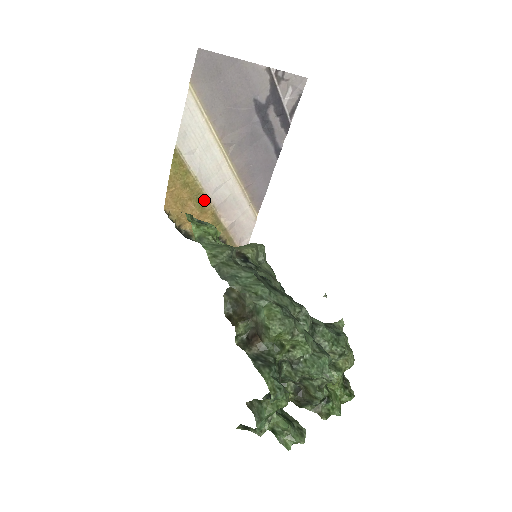
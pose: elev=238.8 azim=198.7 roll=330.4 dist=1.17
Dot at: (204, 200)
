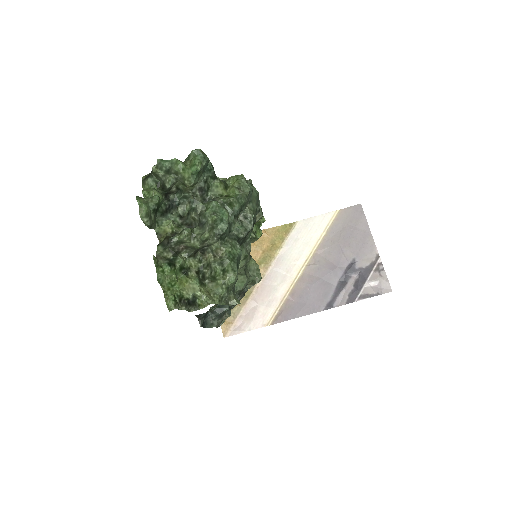
Dot at: (266, 264)
